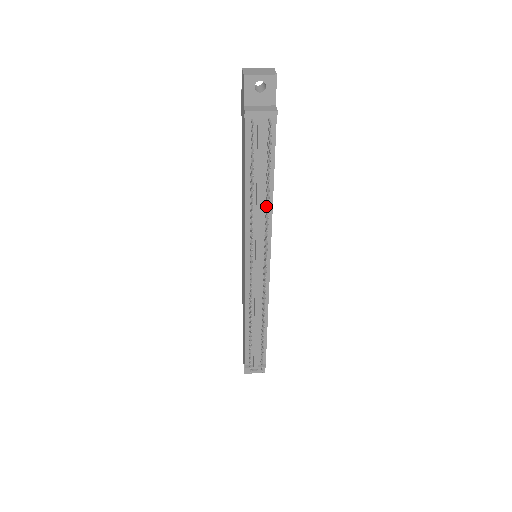
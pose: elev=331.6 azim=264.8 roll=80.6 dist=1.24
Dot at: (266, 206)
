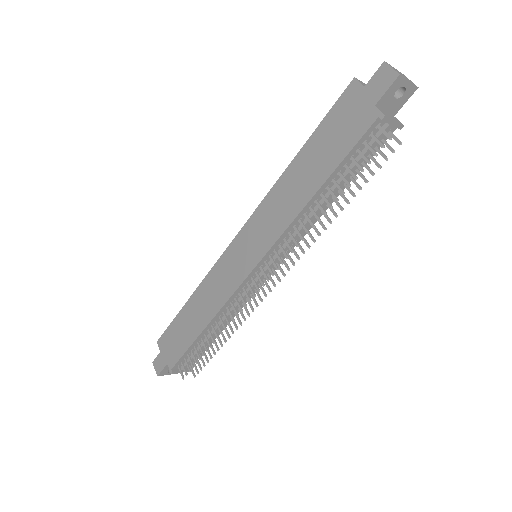
Dot at: occluded
